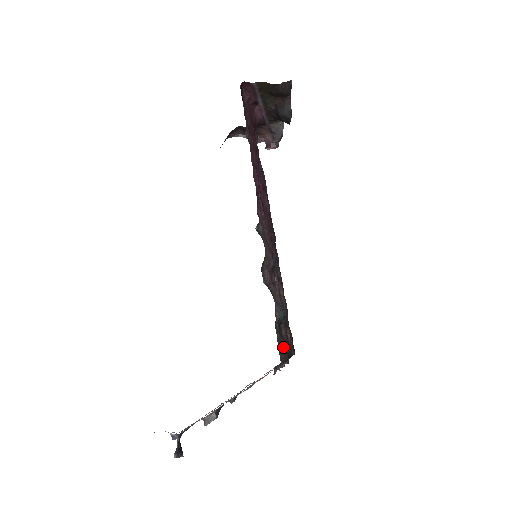
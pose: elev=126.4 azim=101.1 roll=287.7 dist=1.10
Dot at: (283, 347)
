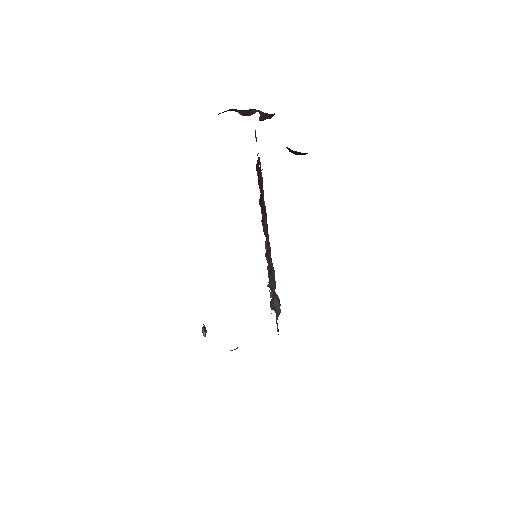
Dot at: occluded
